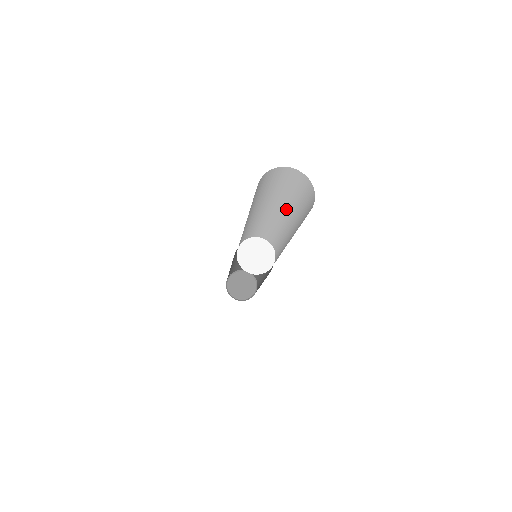
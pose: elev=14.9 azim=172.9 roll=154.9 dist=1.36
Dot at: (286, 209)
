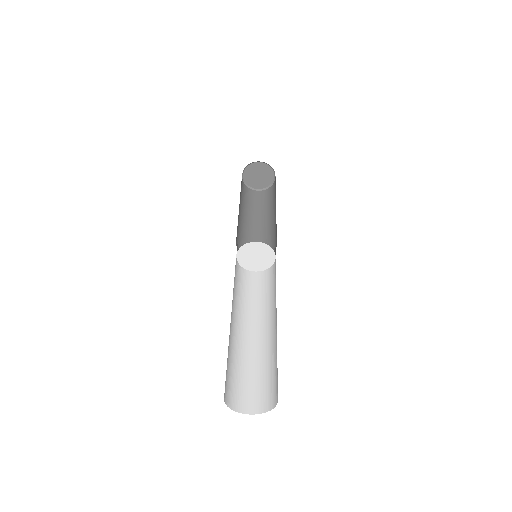
Dot at: (276, 333)
